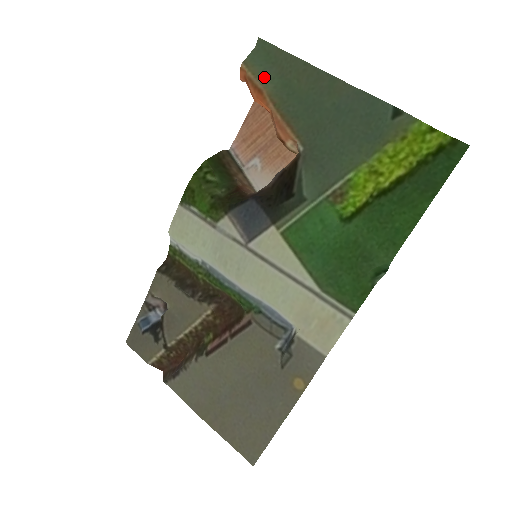
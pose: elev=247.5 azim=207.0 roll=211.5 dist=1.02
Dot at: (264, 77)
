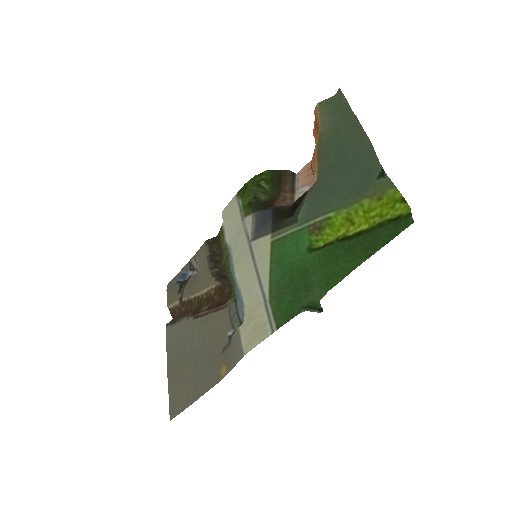
Dot at: (326, 119)
